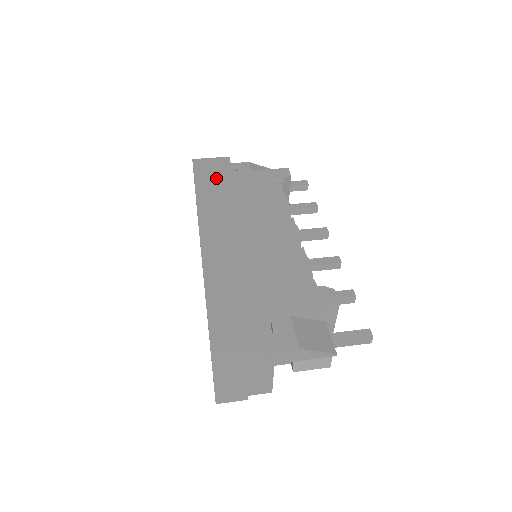
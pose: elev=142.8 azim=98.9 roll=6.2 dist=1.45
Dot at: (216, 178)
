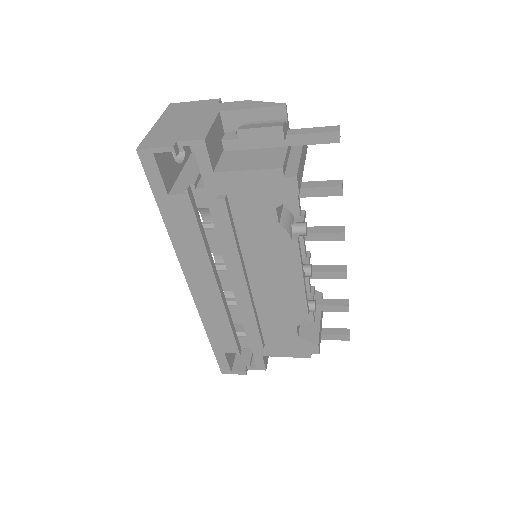
Dot at: occluded
